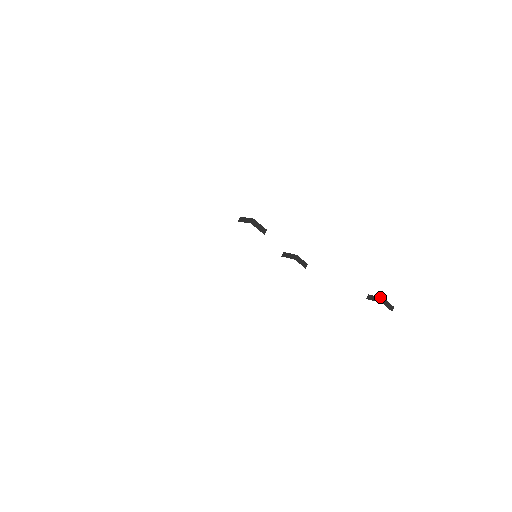
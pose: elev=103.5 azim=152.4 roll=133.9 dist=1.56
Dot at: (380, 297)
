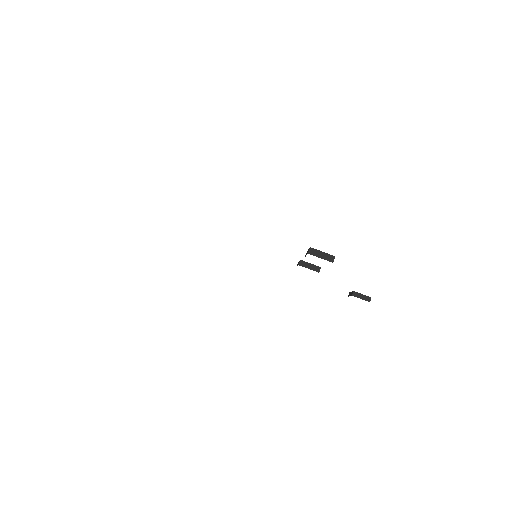
Dot at: (367, 296)
